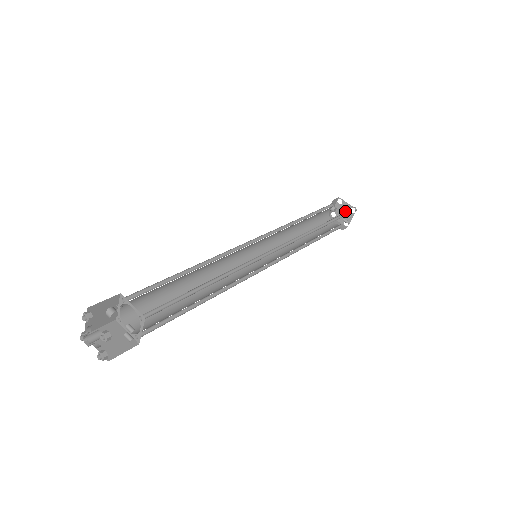
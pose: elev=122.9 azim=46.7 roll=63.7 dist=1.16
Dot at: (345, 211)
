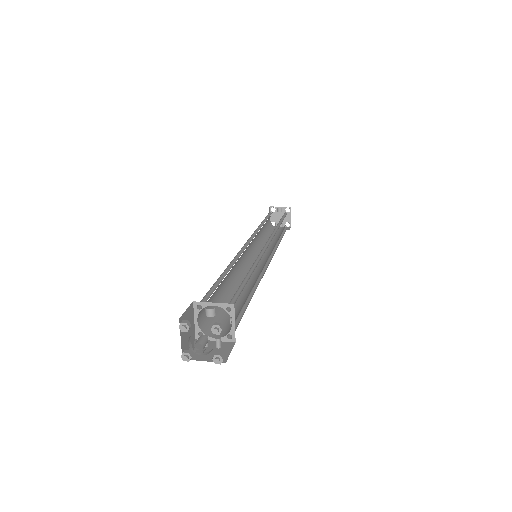
Dot at: occluded
